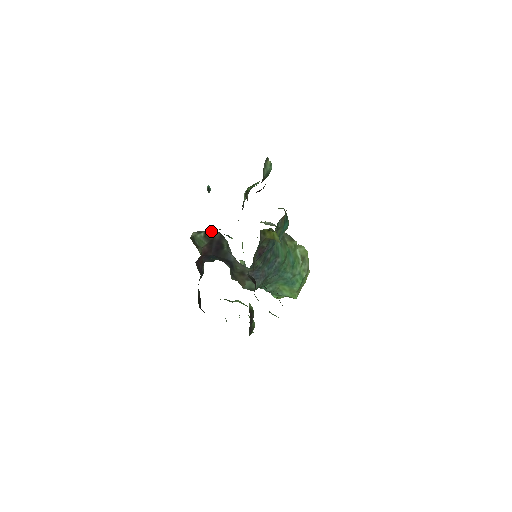
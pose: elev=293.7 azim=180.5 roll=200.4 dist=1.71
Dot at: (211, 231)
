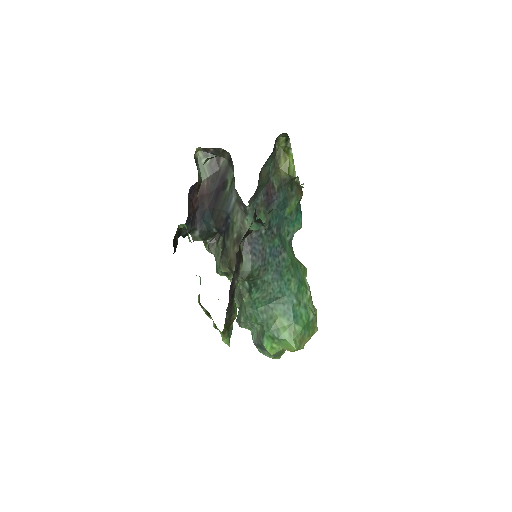
Dot at: (219, 157)
